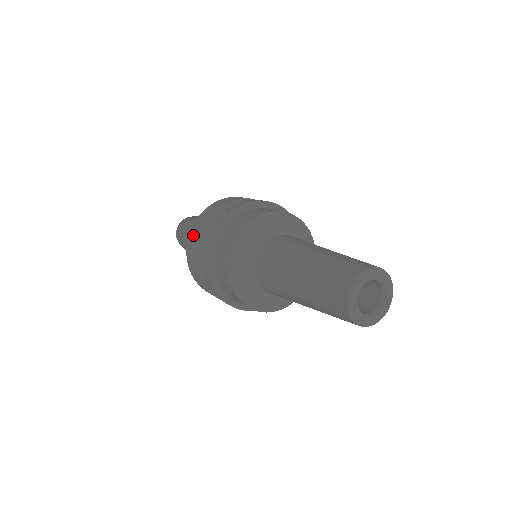
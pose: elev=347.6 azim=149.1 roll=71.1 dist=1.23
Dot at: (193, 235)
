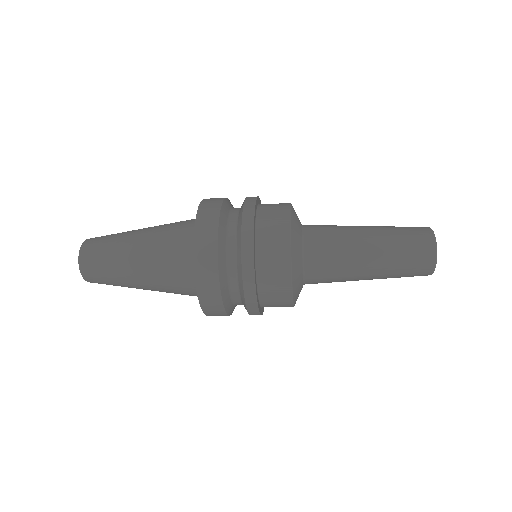
Dot at: (215, 198)
